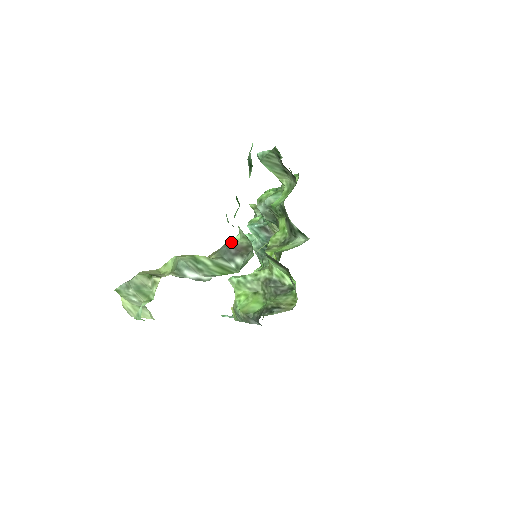
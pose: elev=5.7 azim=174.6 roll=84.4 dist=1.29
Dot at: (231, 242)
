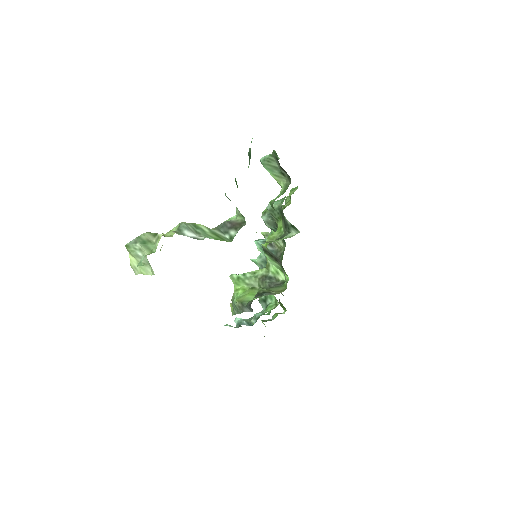
Dot at: (229, 220)
